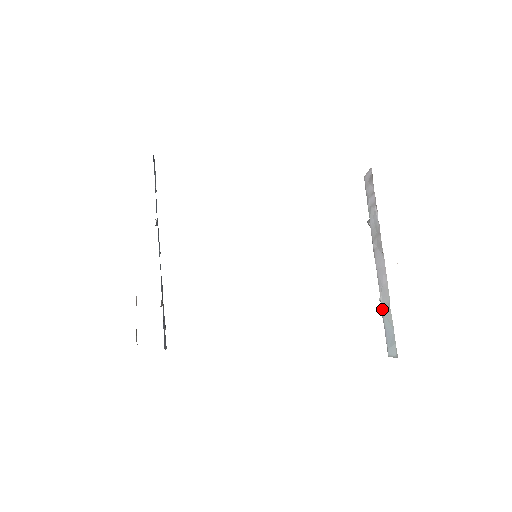
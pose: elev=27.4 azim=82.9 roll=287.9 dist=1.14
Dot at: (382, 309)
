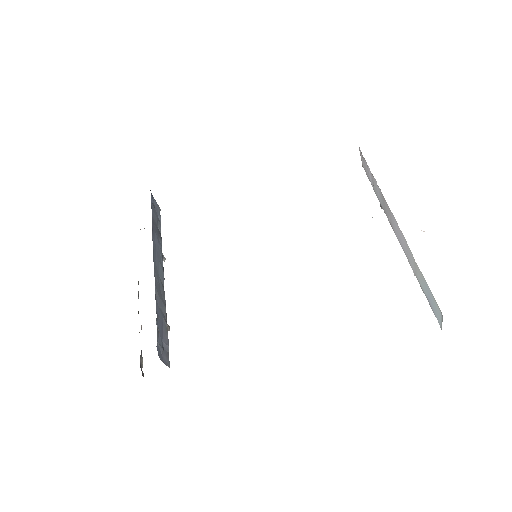
Dot at: (417, 278)
